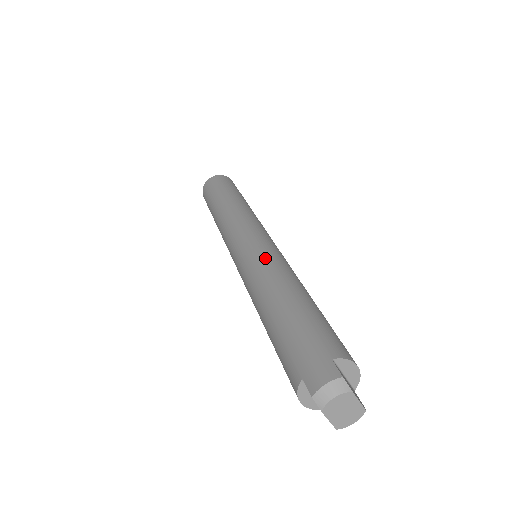
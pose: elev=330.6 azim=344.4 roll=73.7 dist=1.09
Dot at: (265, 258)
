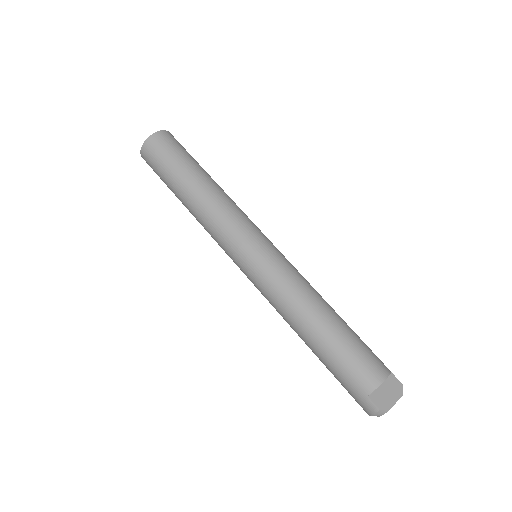
Dot at: (271, 292)
